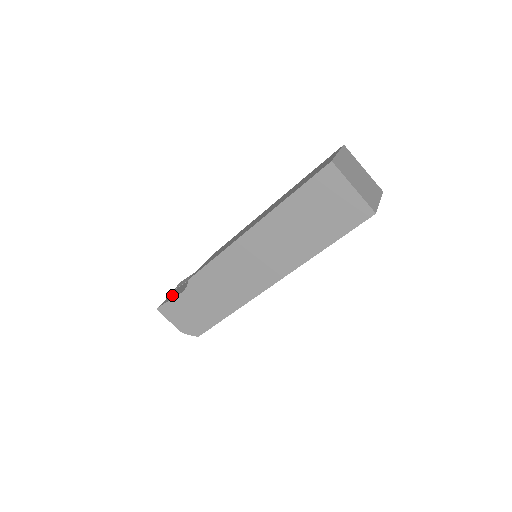
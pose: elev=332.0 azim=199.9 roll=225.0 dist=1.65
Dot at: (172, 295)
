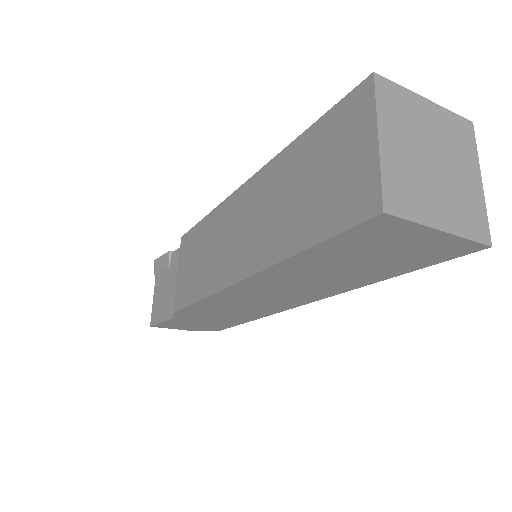
Dot at: (159, 304)
